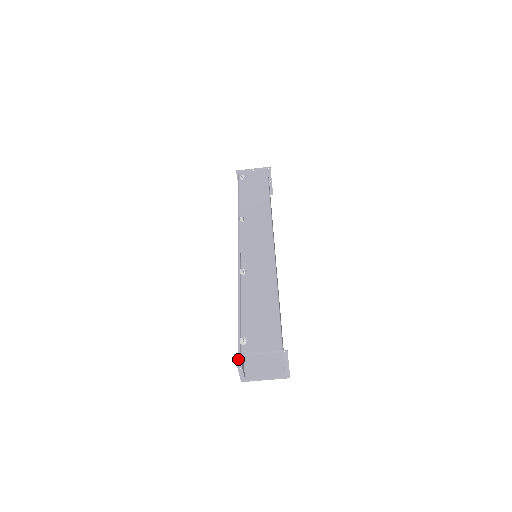
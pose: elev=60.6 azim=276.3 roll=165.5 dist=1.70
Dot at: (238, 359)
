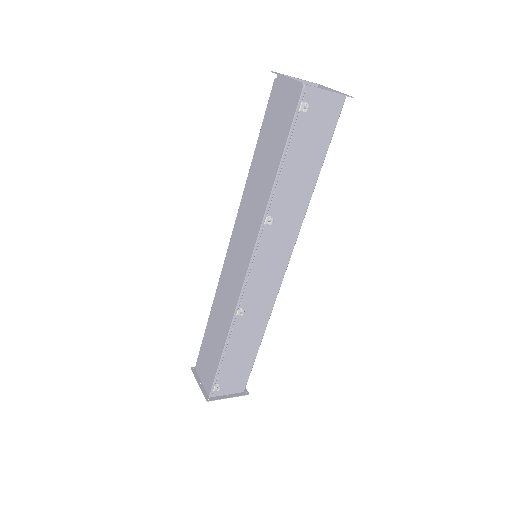
Dot at: (206, 395)
